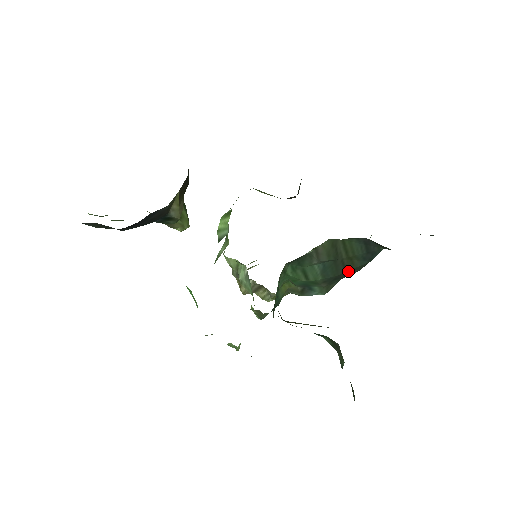
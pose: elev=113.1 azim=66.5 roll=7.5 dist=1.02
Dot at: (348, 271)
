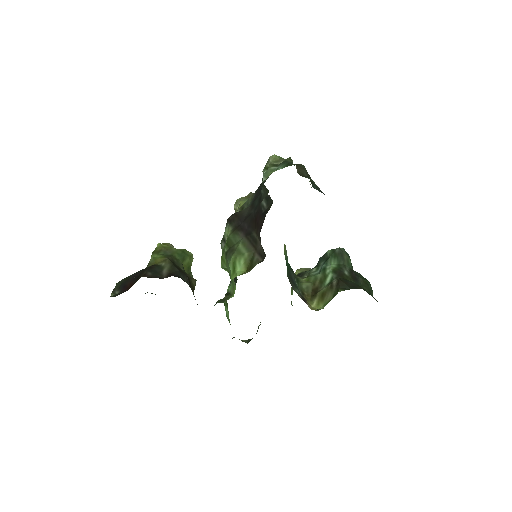
Dot at: occluded
